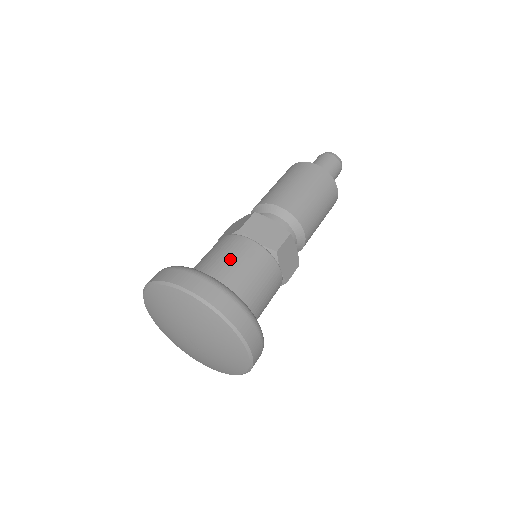
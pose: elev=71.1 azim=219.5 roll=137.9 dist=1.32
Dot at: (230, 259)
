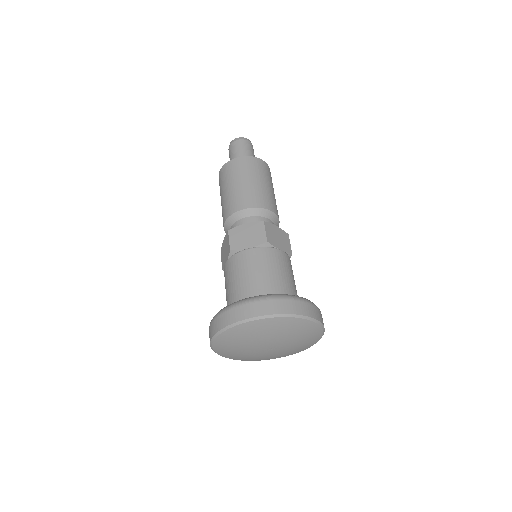
Dot at: (281, 273)
